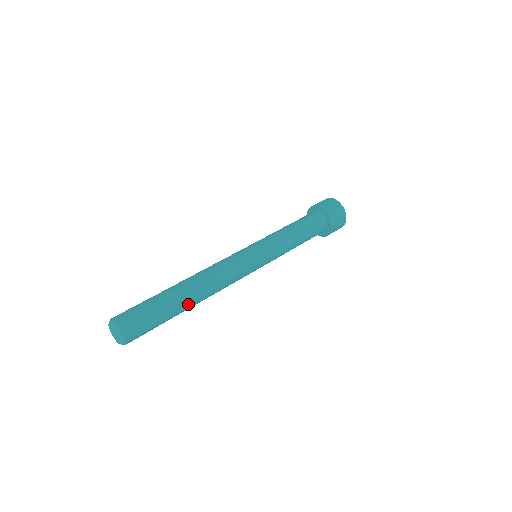
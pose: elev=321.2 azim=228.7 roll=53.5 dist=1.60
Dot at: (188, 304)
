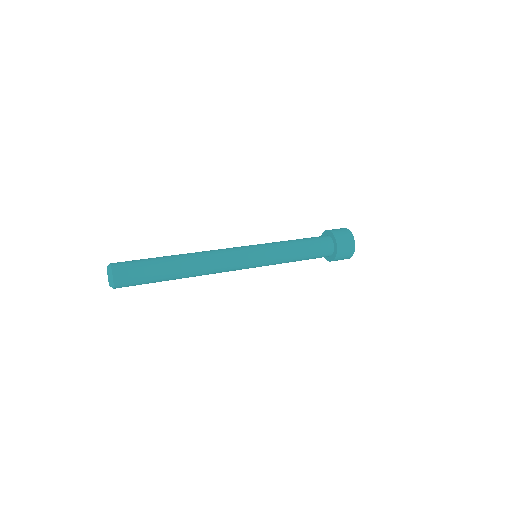
Dot at: (177, 265)
